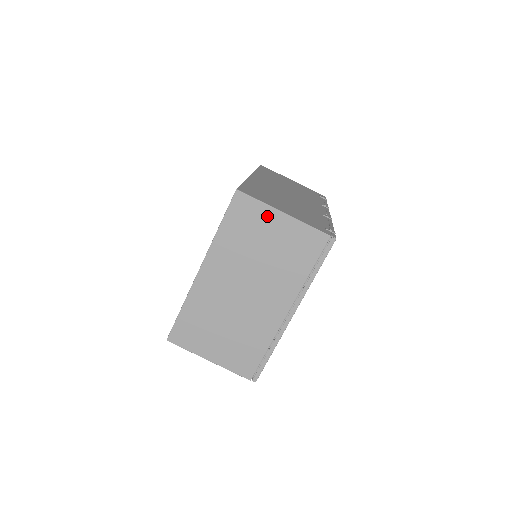
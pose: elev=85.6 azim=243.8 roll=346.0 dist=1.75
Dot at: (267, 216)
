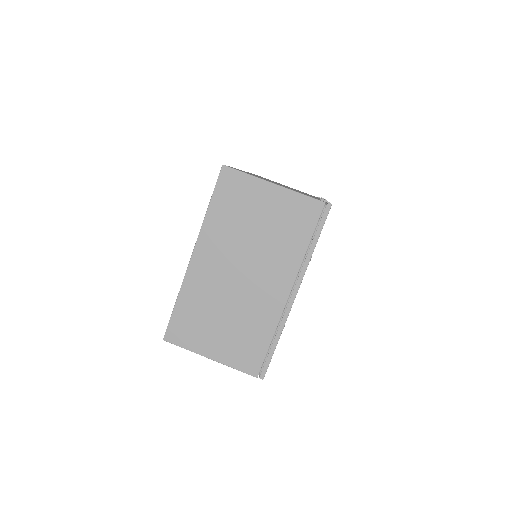
Dot at: (257, 189)
